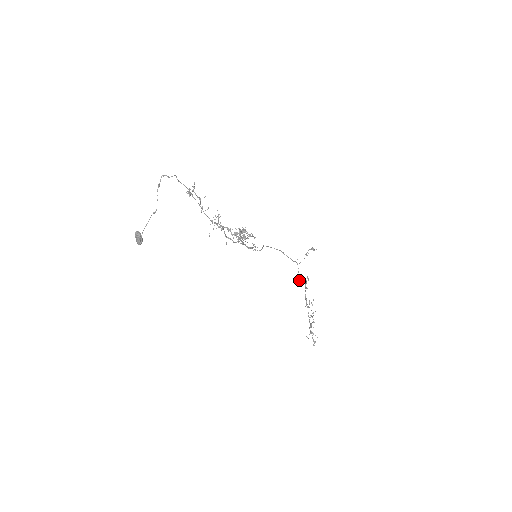
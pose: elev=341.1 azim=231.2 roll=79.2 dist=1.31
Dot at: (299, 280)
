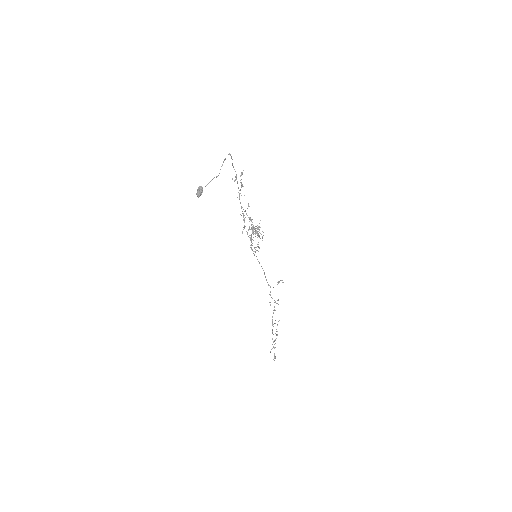
Dot at: (270, 302)
